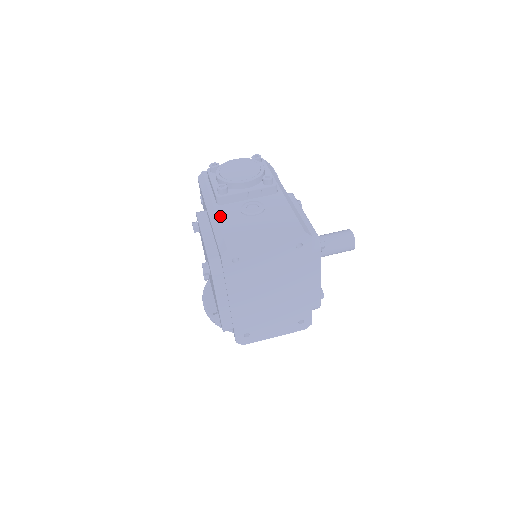
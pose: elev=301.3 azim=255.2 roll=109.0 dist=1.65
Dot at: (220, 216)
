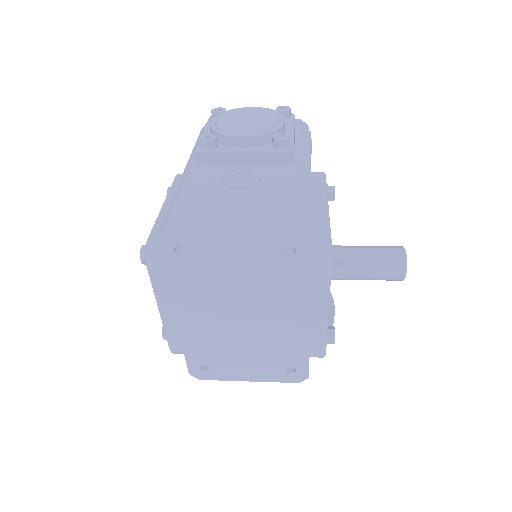
Dot at: (189, 180)
